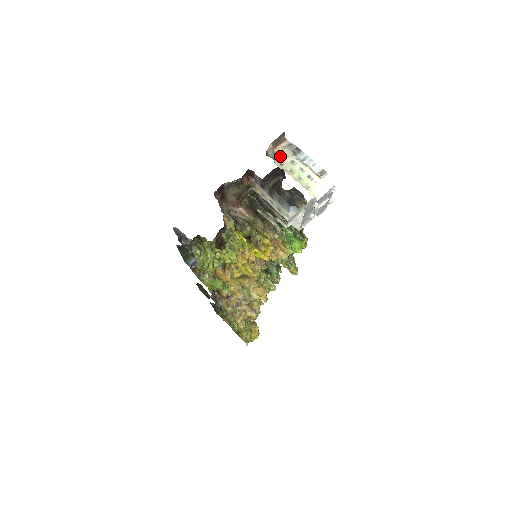
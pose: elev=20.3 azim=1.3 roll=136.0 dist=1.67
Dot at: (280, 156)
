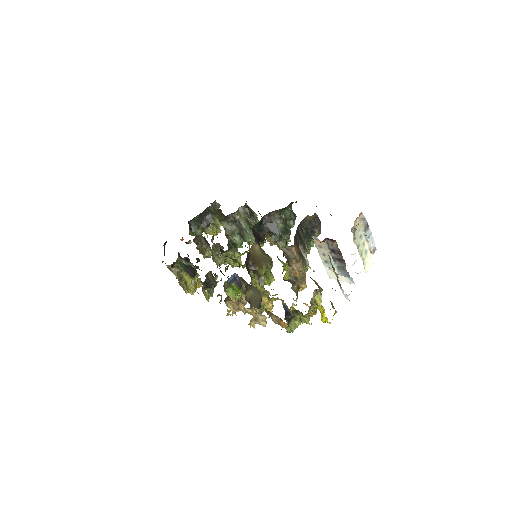
Dot at: (356, 230)
